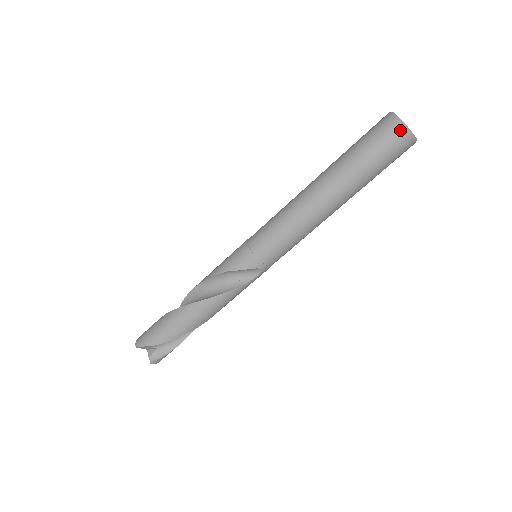
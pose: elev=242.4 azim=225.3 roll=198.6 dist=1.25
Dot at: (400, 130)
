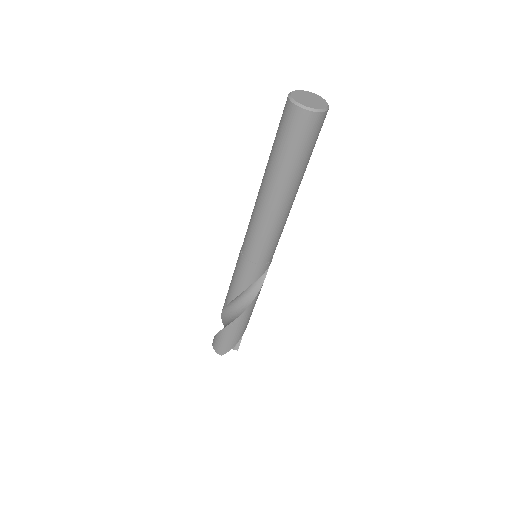
Dot at: (318, 117)
